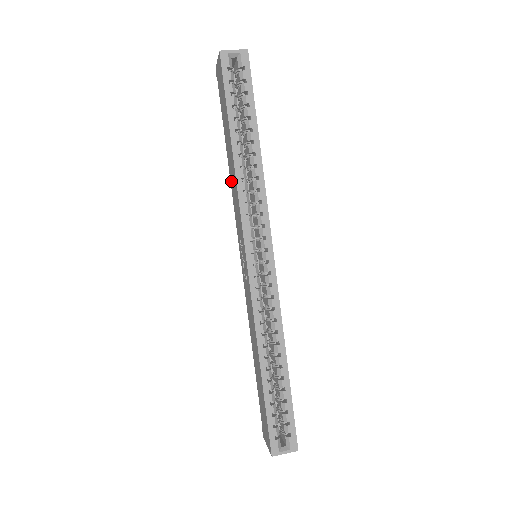
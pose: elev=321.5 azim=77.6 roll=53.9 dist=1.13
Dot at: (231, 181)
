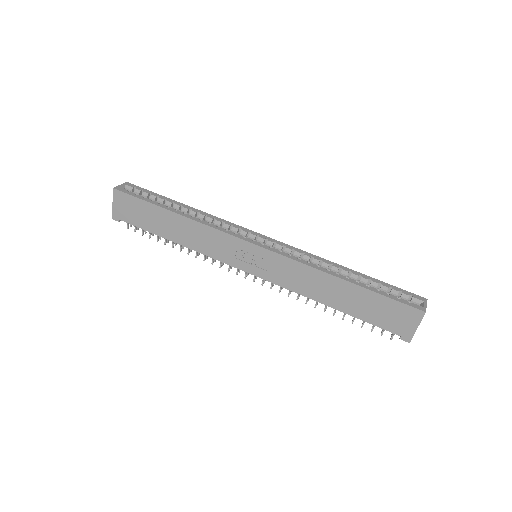
Dot at: (191, 244)
